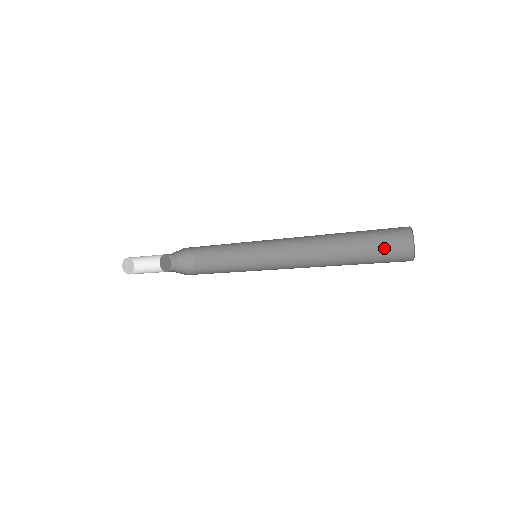
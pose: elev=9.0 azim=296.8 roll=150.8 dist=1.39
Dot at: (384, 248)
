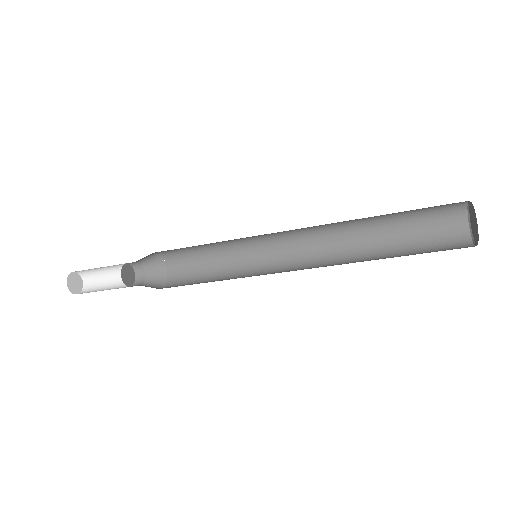
Dot at: (432, 247)
